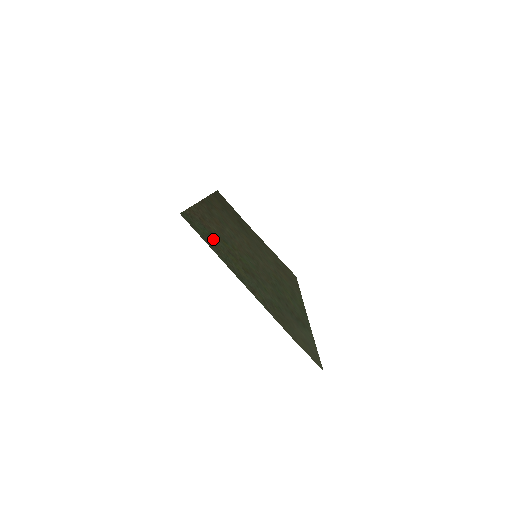
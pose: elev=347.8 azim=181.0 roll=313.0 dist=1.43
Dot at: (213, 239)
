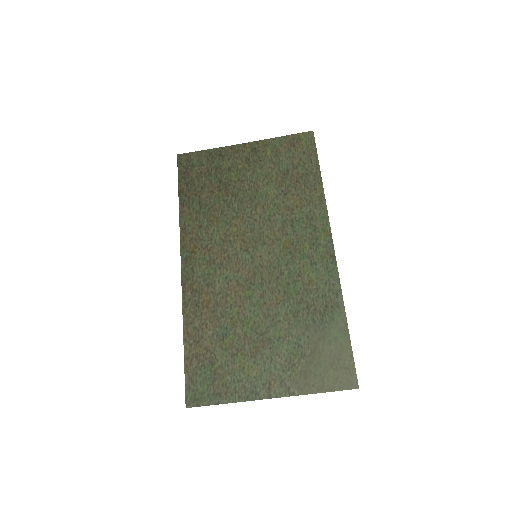
Dot at: (216, 372)
